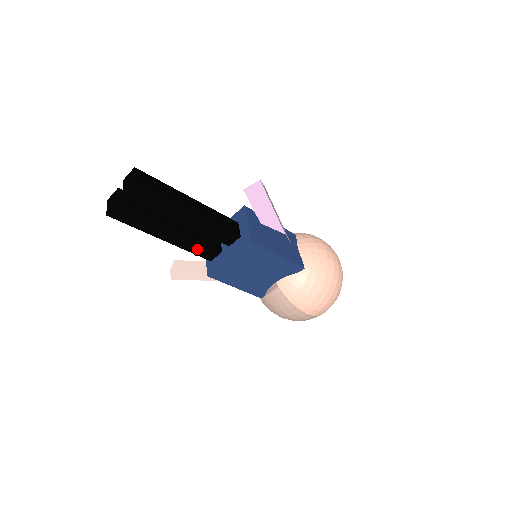
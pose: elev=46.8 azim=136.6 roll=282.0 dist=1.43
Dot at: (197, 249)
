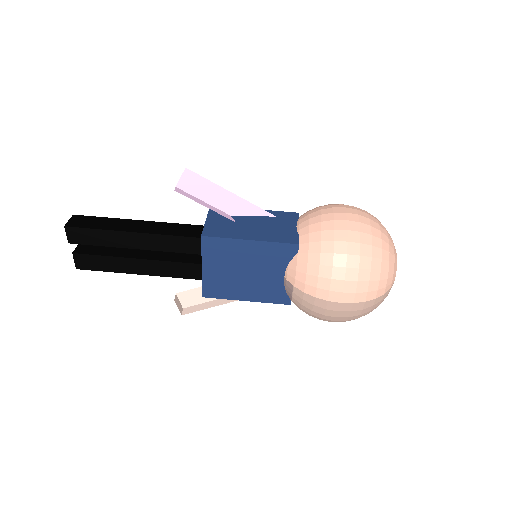
Dot at: (179, 271)
